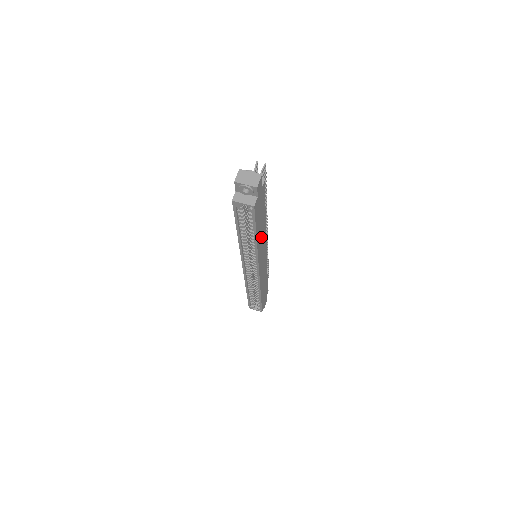
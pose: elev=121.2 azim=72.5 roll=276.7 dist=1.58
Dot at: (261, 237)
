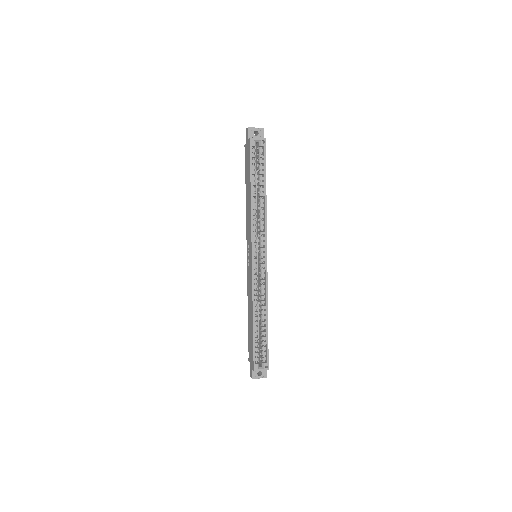
Dot at: occluded
